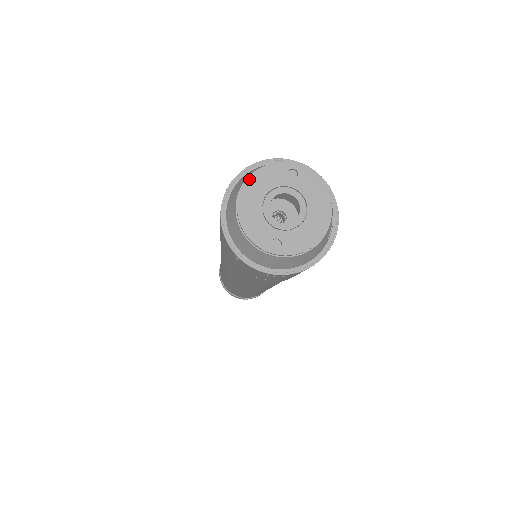
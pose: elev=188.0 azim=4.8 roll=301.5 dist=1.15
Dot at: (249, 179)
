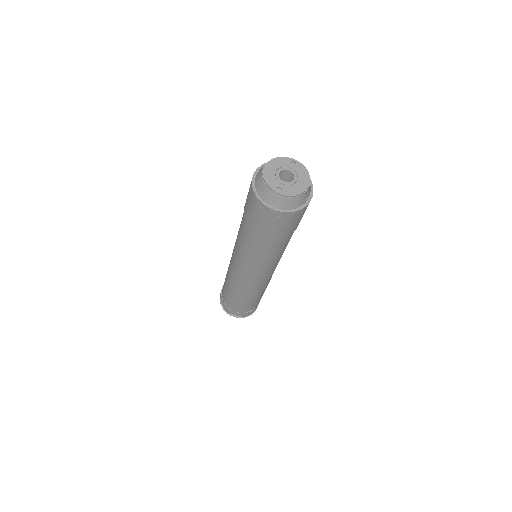
Dot at: (272, 160)
